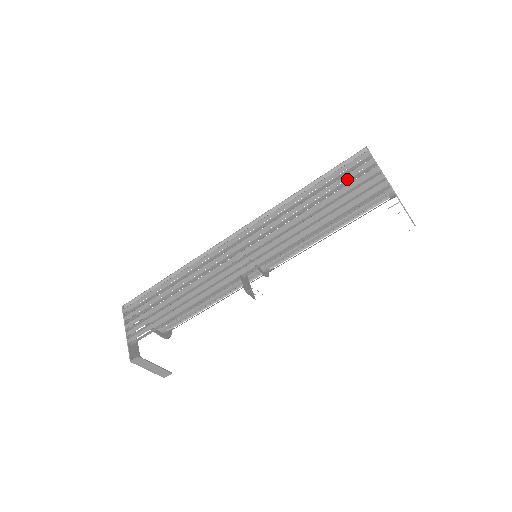
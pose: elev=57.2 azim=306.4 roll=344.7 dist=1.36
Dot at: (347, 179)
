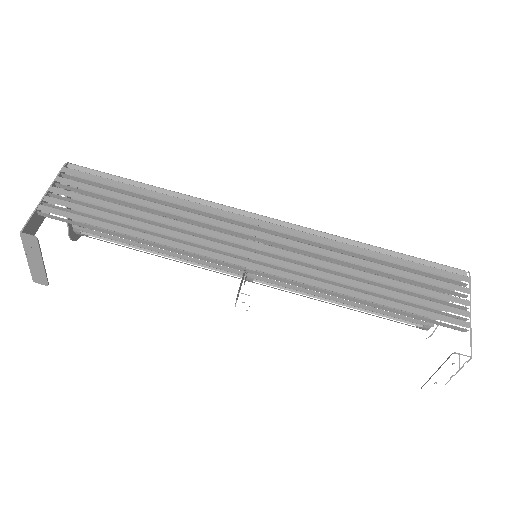
Dot at: occluded
